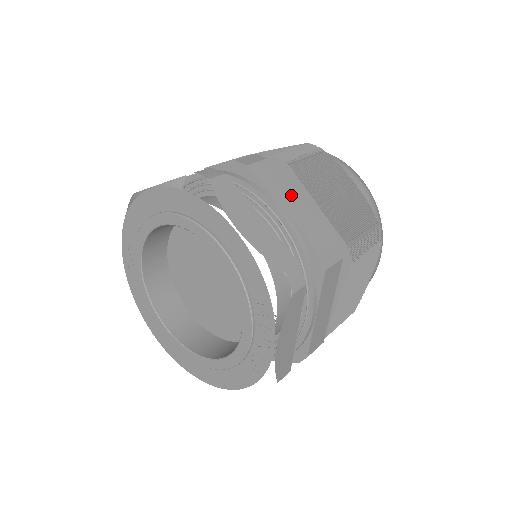
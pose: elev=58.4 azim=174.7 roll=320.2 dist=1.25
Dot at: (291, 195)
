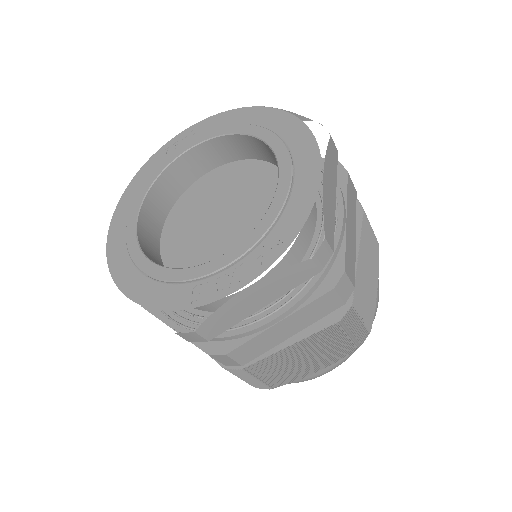
Dot at: (353, 224)
